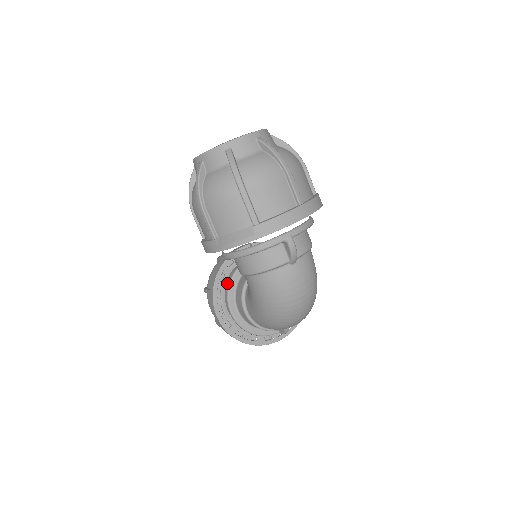
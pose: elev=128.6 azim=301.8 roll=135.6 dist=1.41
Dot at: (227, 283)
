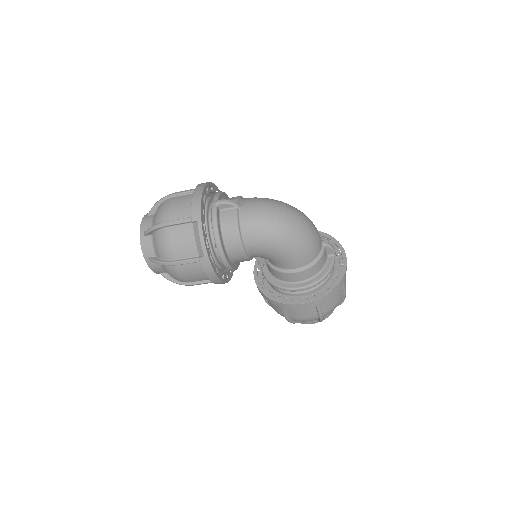
Dot at: (277, 290)
